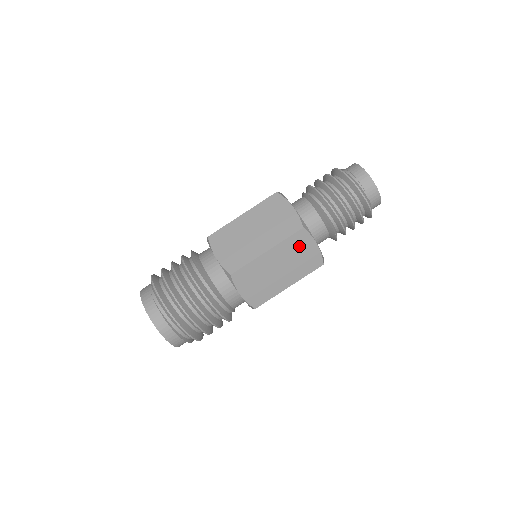
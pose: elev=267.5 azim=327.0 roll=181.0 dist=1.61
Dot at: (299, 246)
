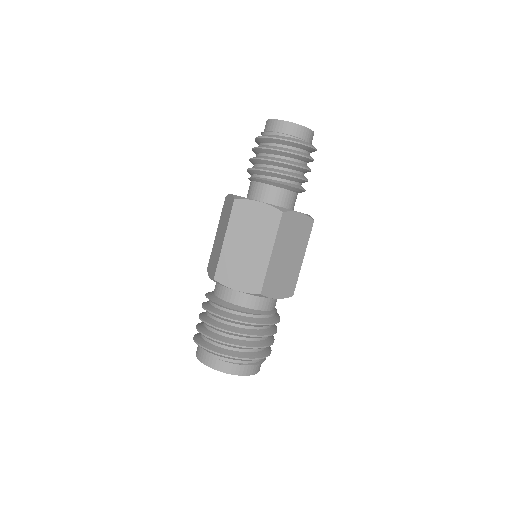
Dot at: (289, 227)
